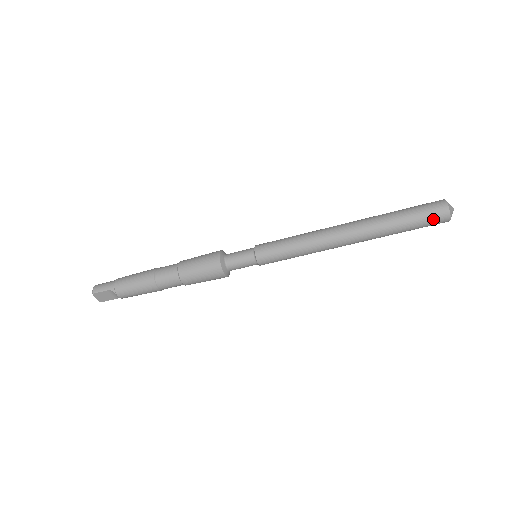
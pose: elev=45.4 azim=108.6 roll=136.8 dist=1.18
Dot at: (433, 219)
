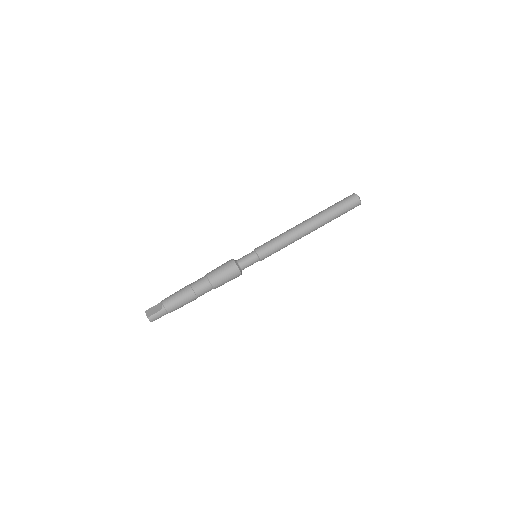
Dot at: (347, 198)
